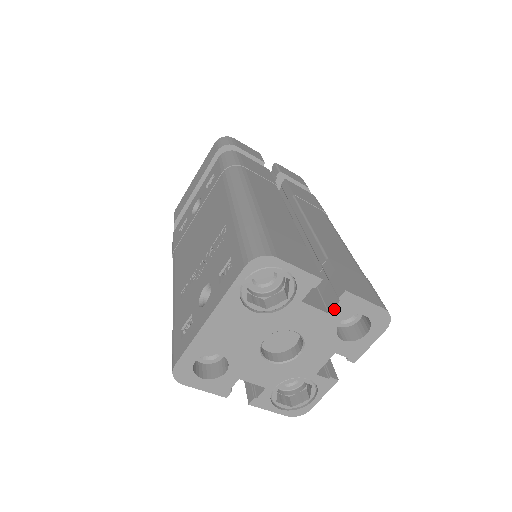
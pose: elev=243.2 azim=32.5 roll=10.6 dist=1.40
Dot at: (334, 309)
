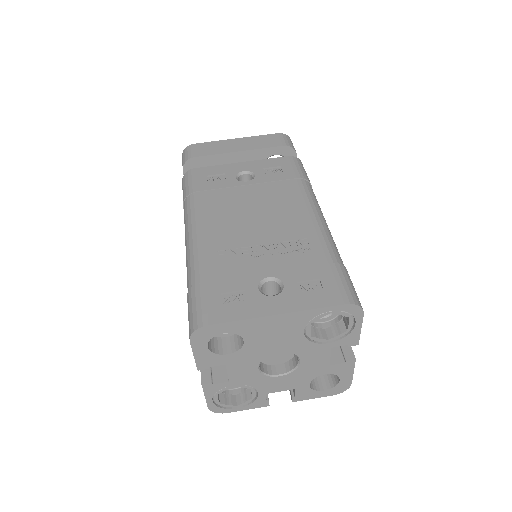
Dot at: (335, 365)
